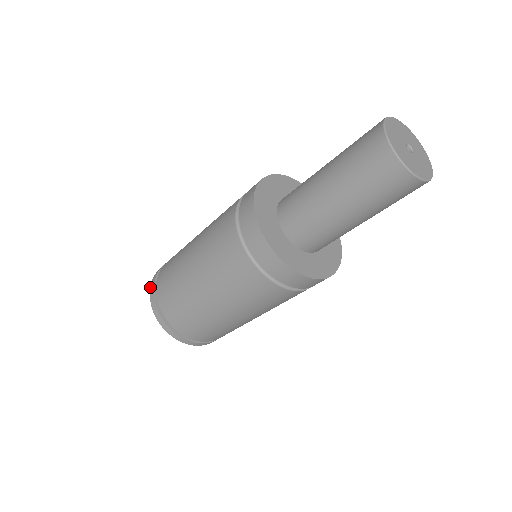
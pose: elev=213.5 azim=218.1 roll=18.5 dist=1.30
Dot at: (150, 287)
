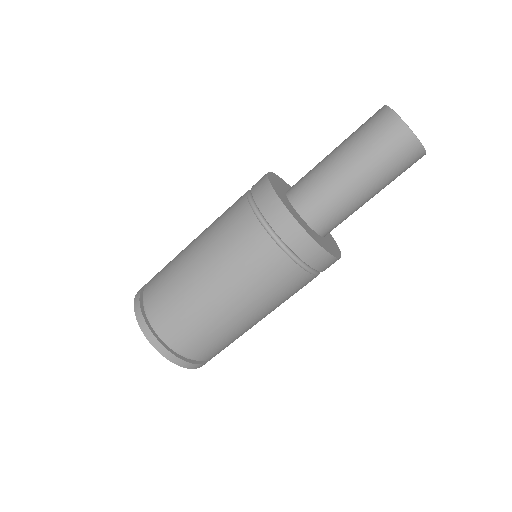
Dot at: (136, 294)
